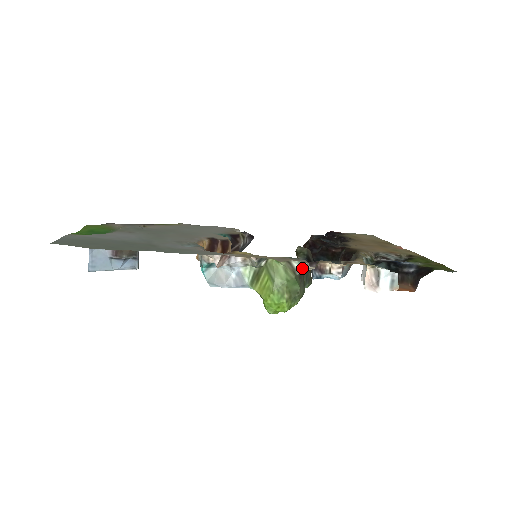
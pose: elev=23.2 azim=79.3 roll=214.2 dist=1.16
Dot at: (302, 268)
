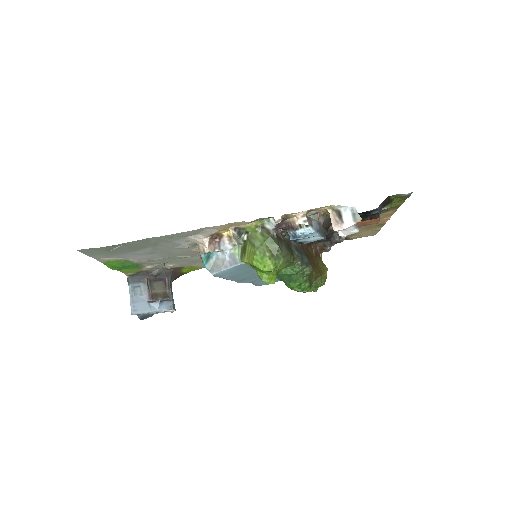
Dot at: (272, 225)
